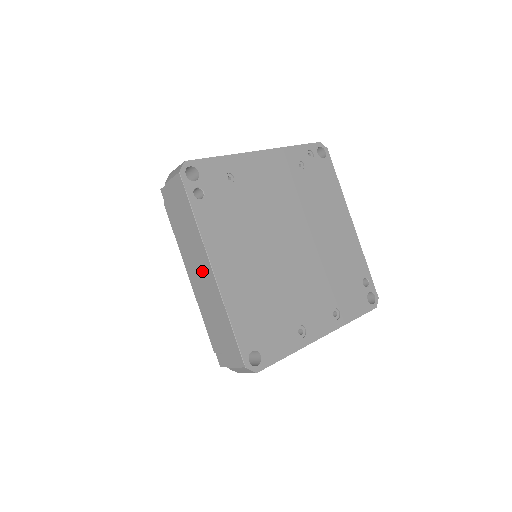
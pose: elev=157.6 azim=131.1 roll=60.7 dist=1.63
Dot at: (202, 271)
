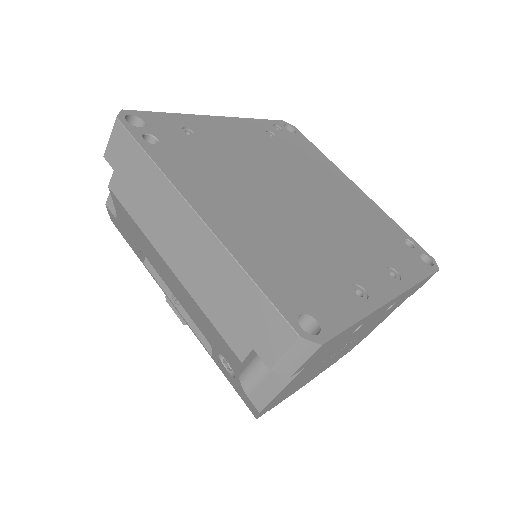
Dot at: (183, 232)
